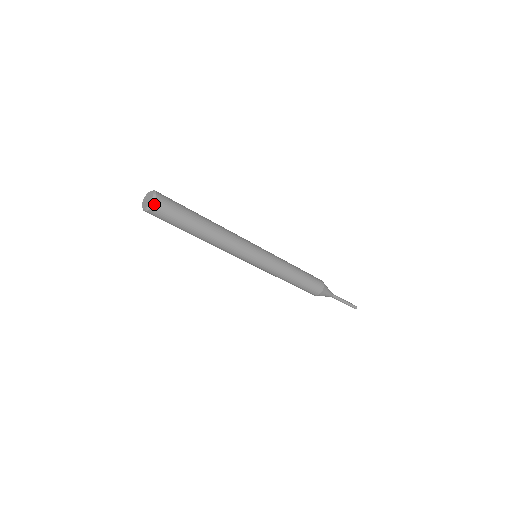
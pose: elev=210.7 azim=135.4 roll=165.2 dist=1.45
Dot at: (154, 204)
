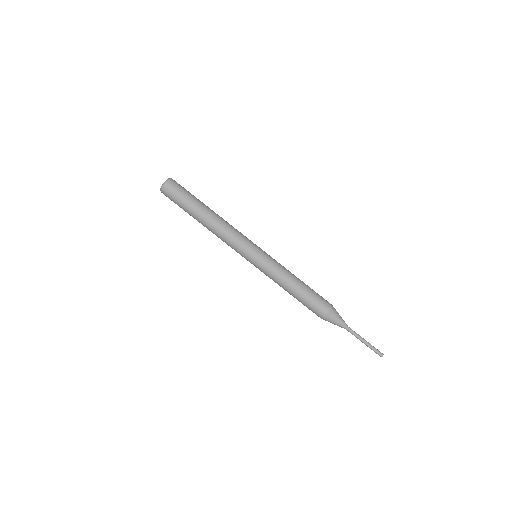
Dot at: (170, 179)
